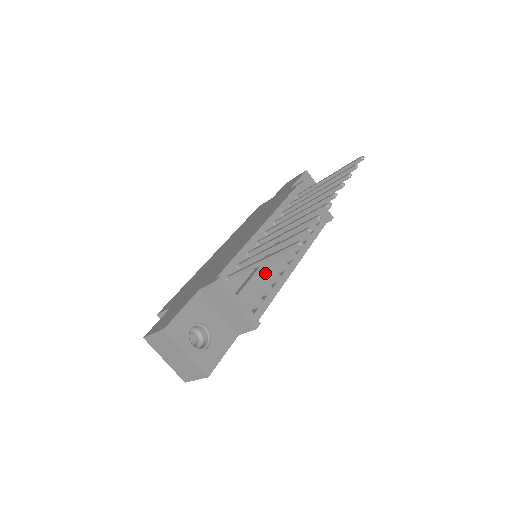
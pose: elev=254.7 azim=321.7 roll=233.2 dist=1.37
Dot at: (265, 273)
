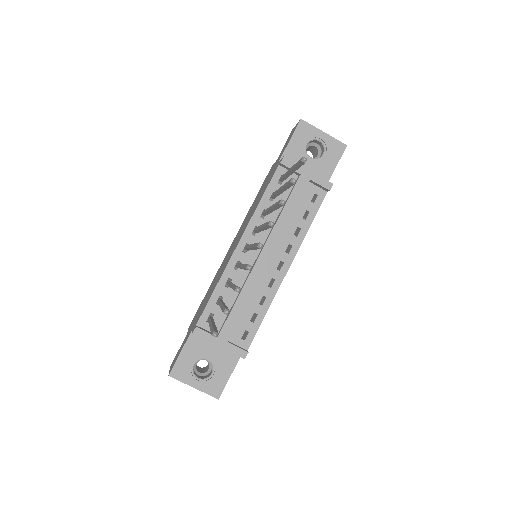
Dot at: (246, 300)
